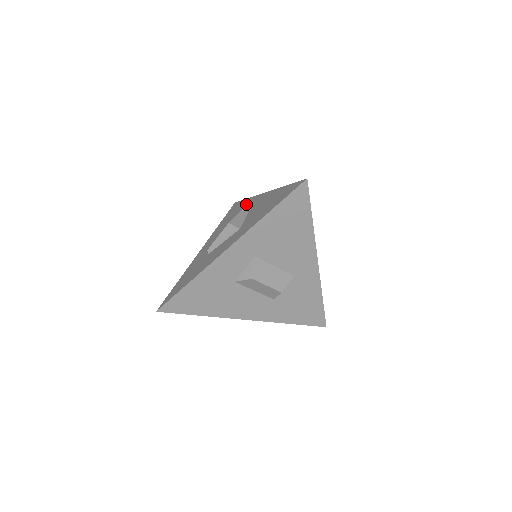
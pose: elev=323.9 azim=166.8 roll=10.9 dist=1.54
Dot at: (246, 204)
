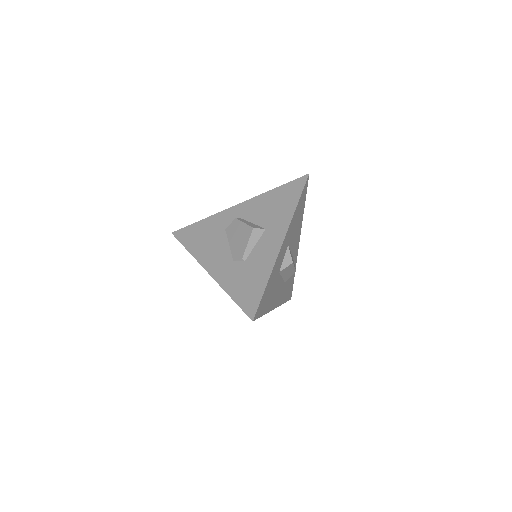
Dot at: (217, 221)
